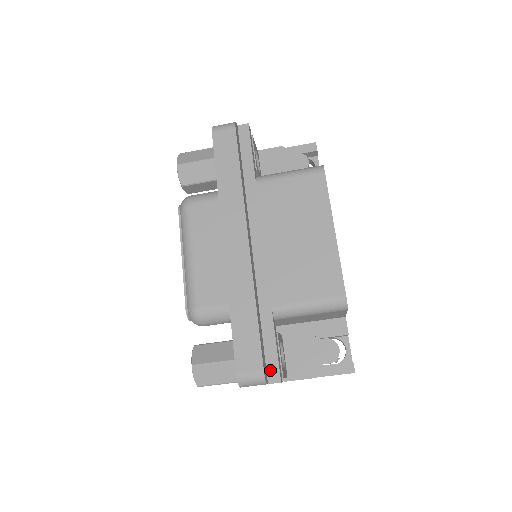
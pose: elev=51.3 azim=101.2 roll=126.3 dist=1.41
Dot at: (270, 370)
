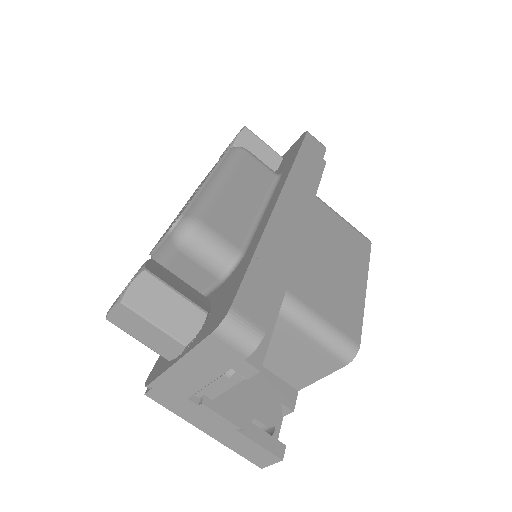
Dot at: occluded
